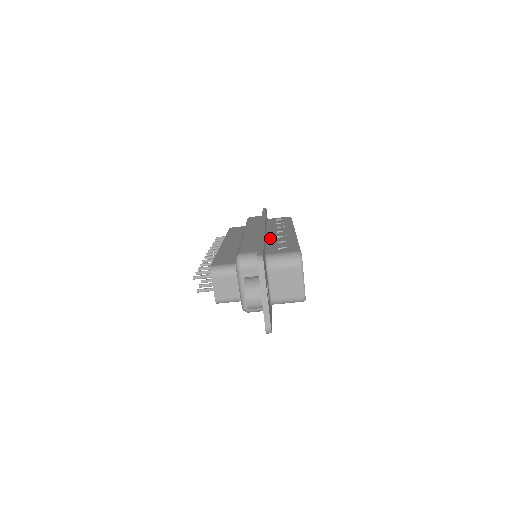
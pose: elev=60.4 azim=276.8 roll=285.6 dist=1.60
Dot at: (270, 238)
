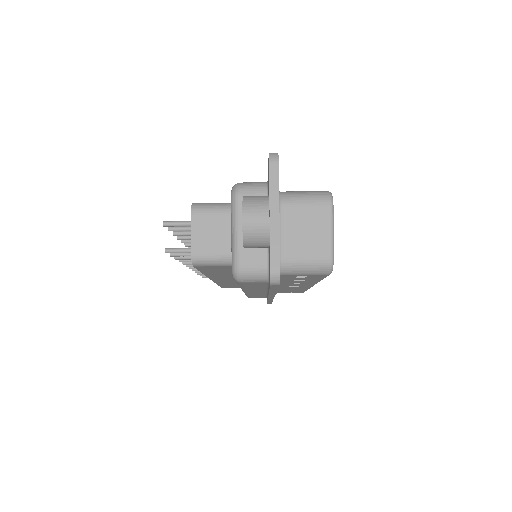
Dot at: occluded
